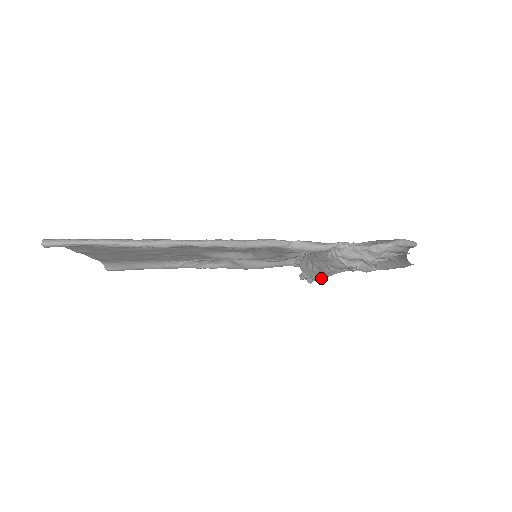
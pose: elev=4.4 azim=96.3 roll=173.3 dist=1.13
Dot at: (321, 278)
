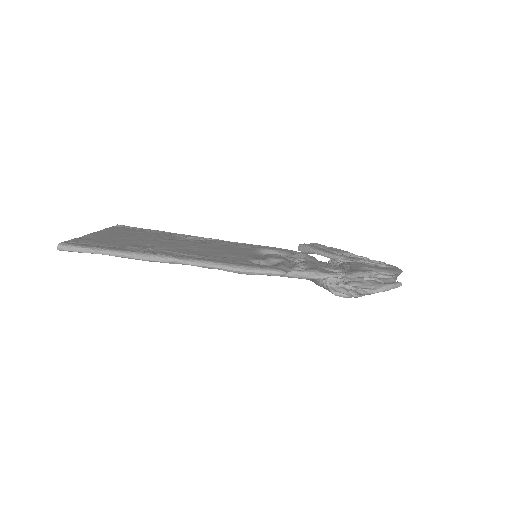
Dot at: occluded
